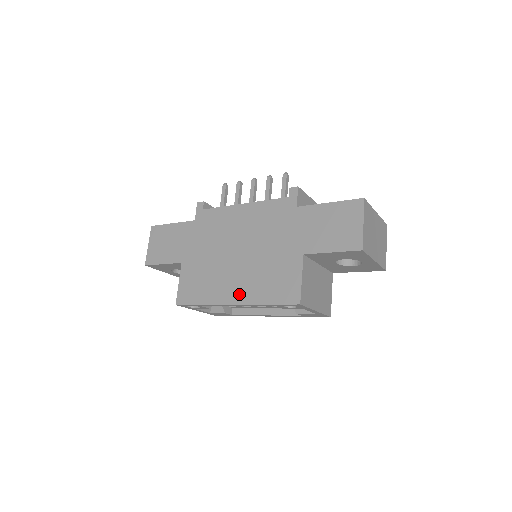
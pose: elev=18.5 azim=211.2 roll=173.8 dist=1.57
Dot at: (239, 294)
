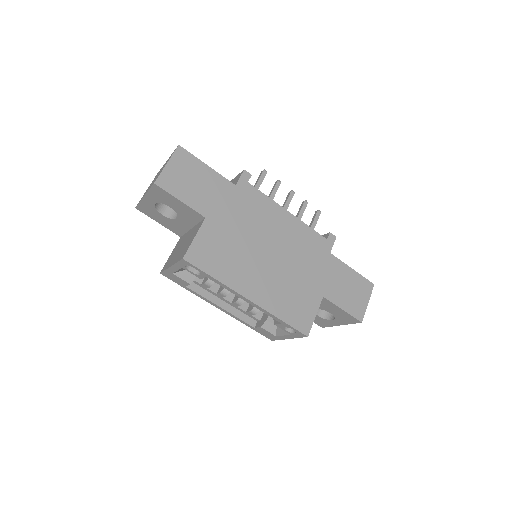
Dot at: (259, 294)
